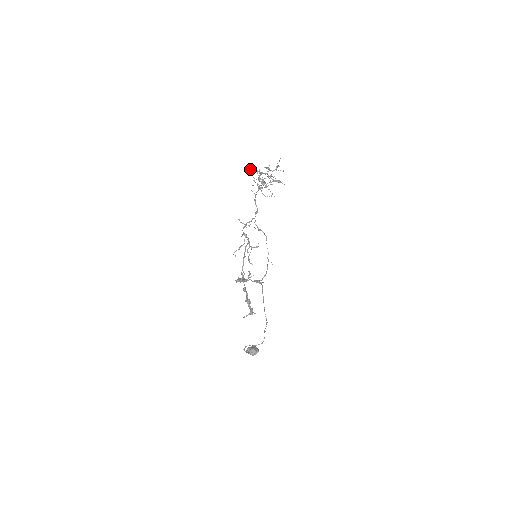
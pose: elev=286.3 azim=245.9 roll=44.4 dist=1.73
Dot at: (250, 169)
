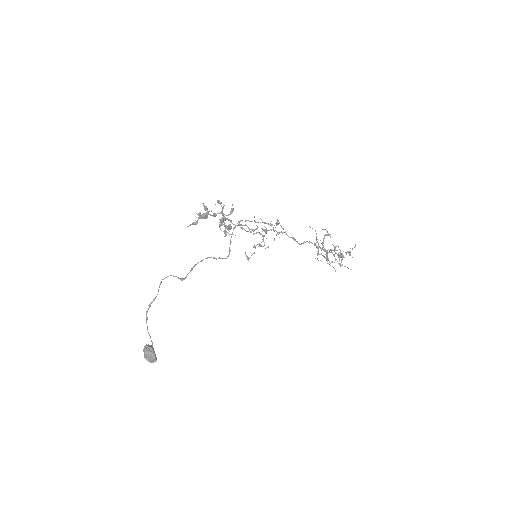
Dot at: (323, 229)
